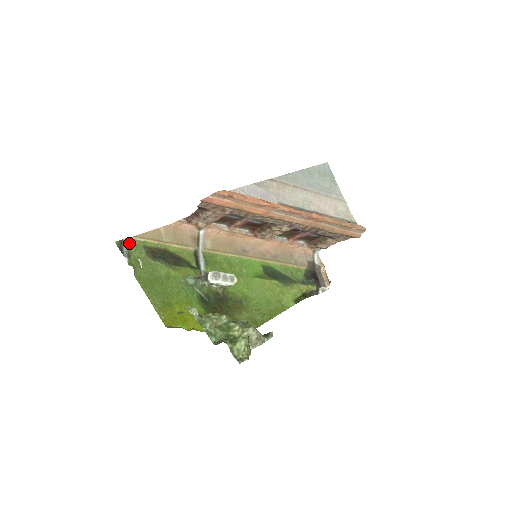
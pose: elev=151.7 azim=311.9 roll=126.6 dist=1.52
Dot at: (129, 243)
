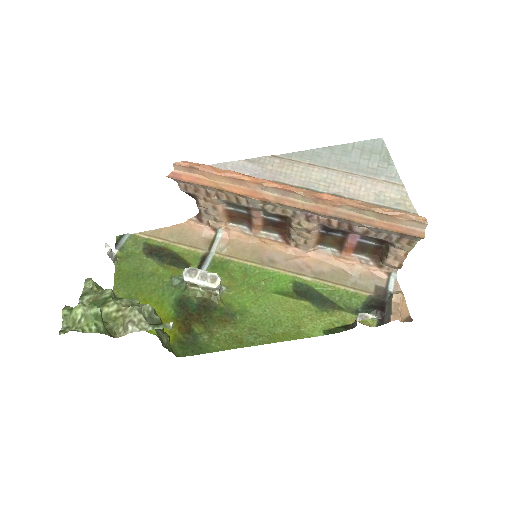
Dot at: (130, 238)
